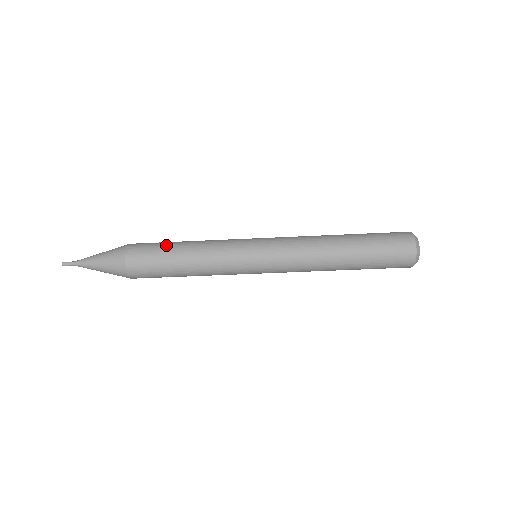
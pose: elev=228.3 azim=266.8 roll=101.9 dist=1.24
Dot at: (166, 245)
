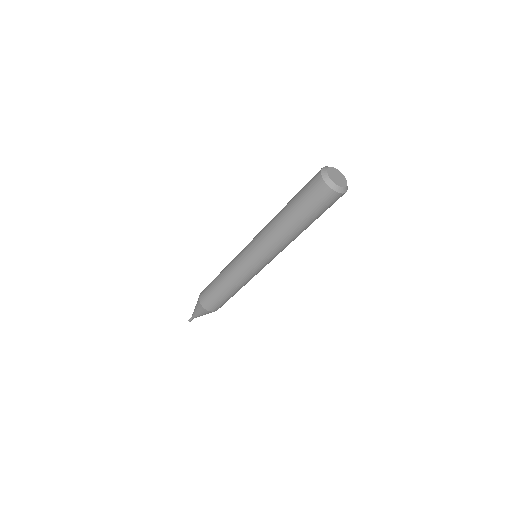
Dot at: (212, 289)
